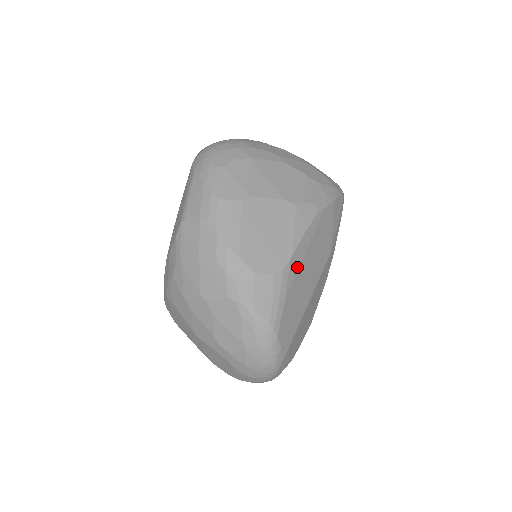
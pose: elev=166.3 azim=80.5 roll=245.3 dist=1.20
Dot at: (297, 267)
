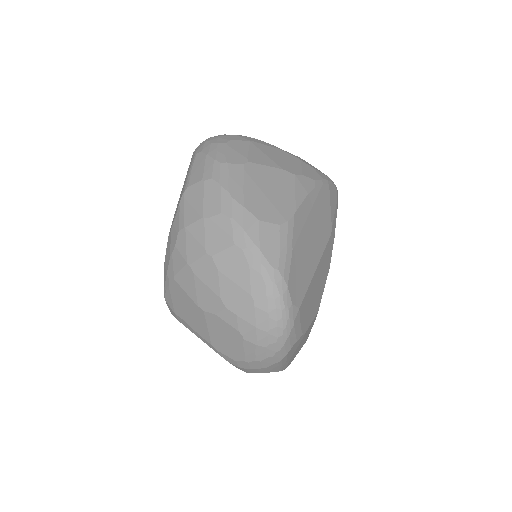
Dot at: (301, 226)
